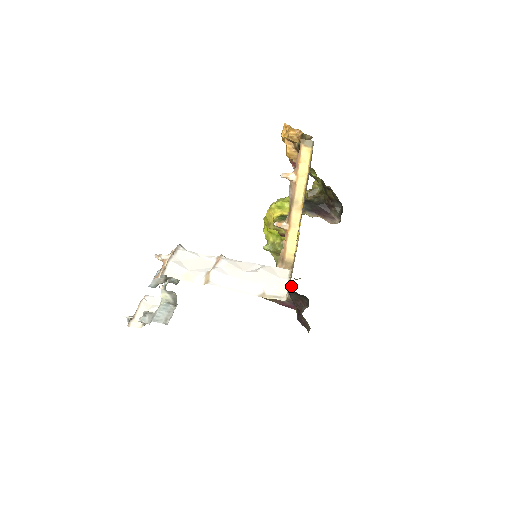
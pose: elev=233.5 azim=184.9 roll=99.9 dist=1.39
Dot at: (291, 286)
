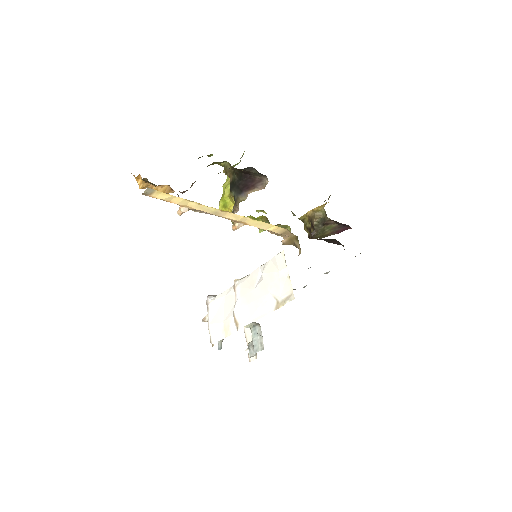
Dot at: (326, 216)
